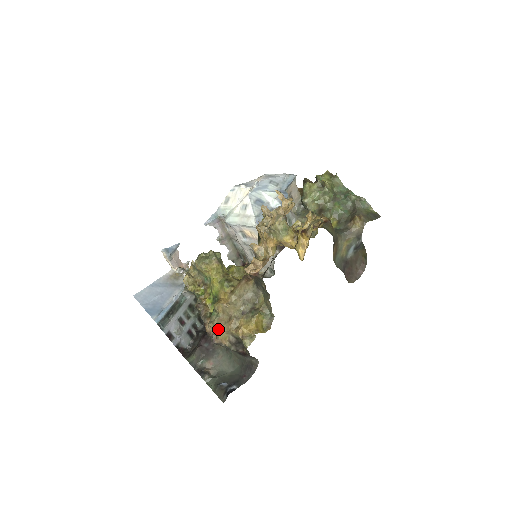
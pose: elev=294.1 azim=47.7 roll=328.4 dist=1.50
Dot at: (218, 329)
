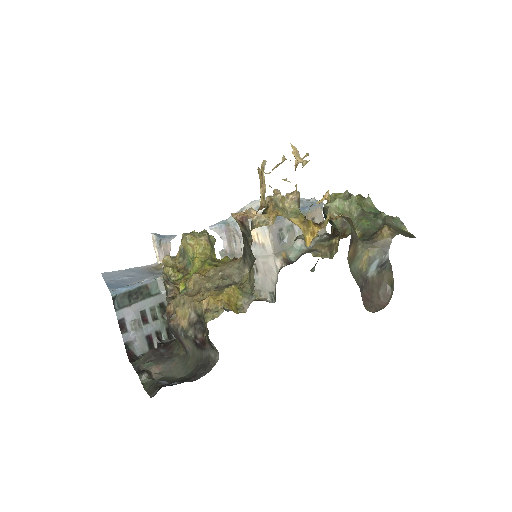
Dot at: (180, 302)
